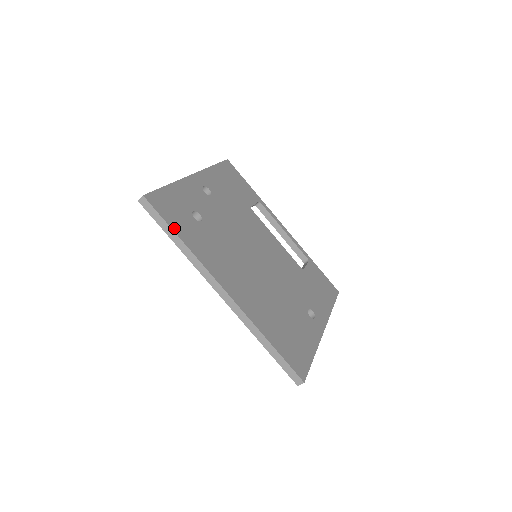
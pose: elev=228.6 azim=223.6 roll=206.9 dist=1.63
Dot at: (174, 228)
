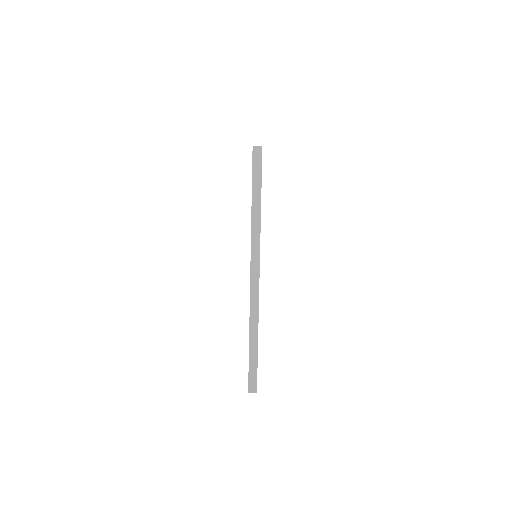
Dot at: occluded
